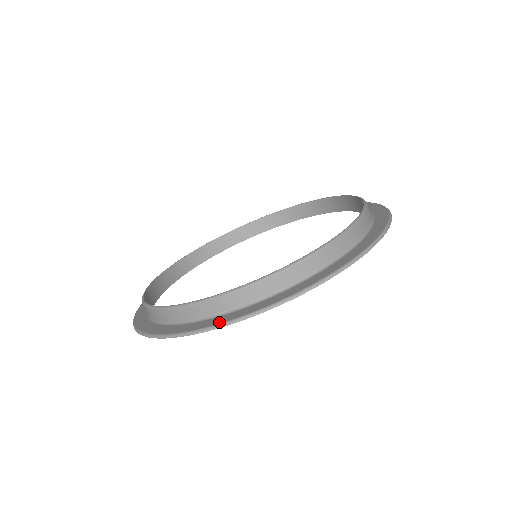
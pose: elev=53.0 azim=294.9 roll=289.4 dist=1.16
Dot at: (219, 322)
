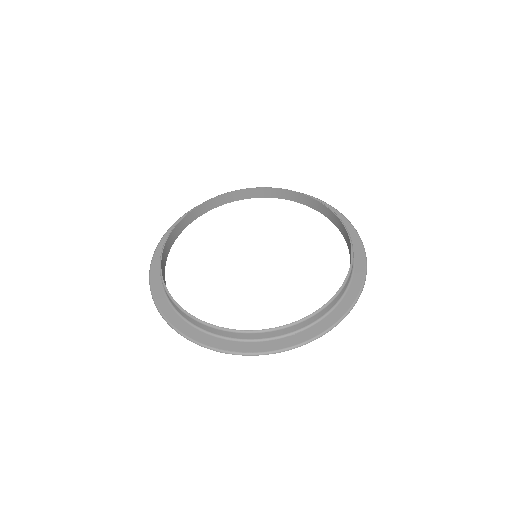
Dot at: (253, 351)
